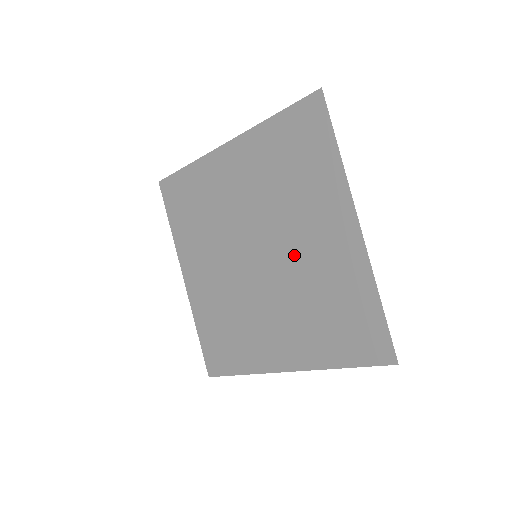
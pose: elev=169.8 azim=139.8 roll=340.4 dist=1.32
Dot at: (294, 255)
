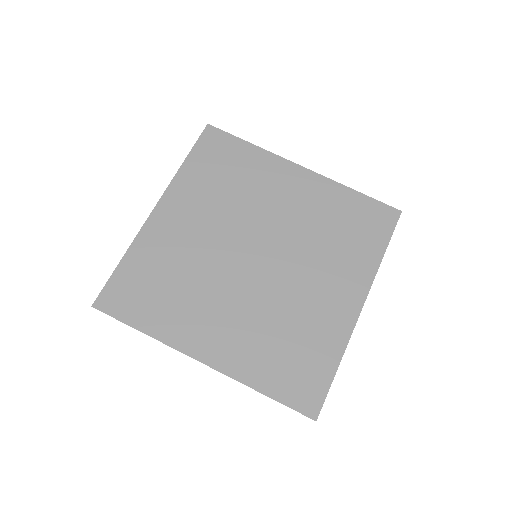
Dot at: (283, 223)
